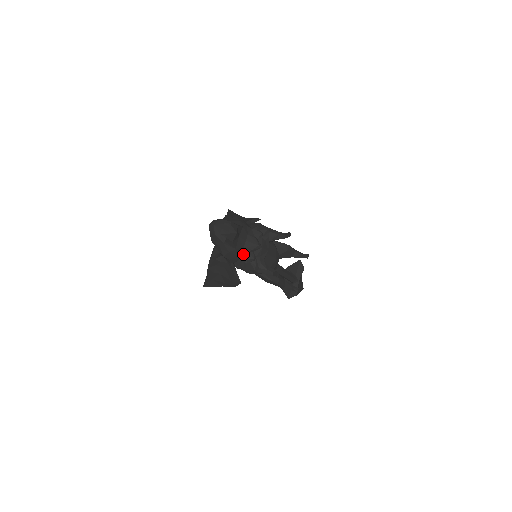
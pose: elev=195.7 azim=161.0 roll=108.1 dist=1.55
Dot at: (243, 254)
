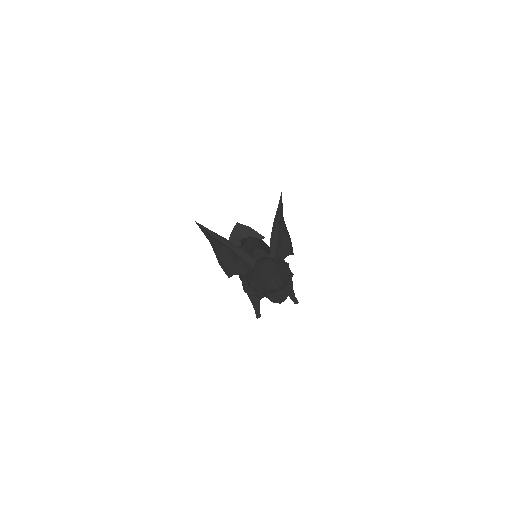
Dot at: occluded
